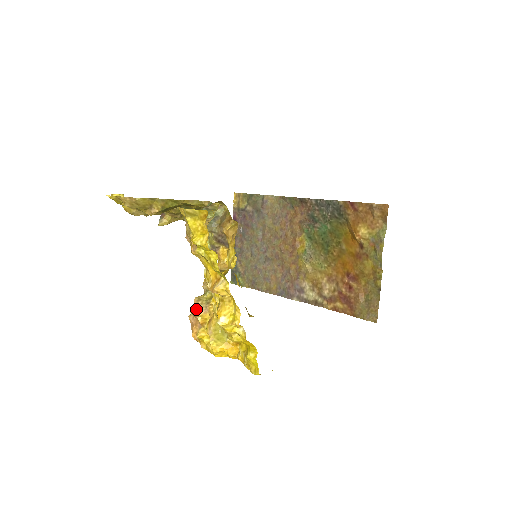
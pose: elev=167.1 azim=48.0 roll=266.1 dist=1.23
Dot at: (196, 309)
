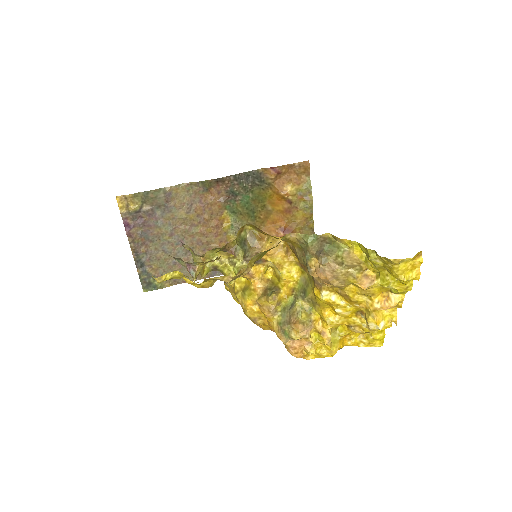
Dot at: (303, 333)
